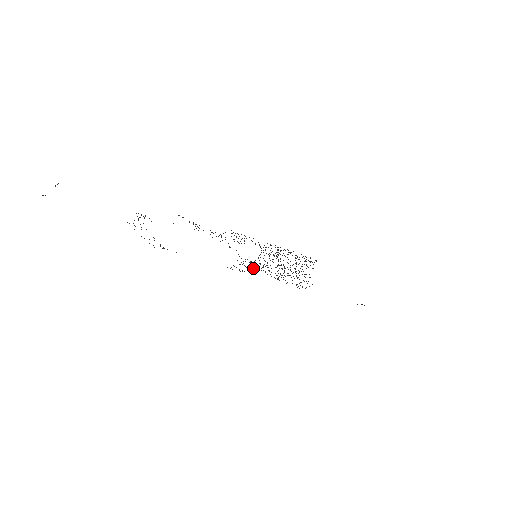
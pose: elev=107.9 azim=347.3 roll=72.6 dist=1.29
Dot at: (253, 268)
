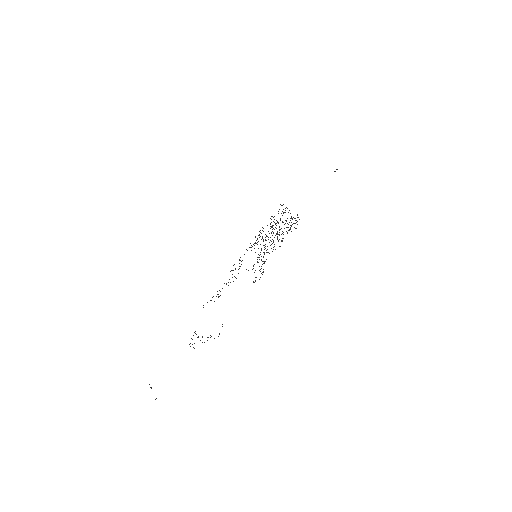
Dot at: occluded
